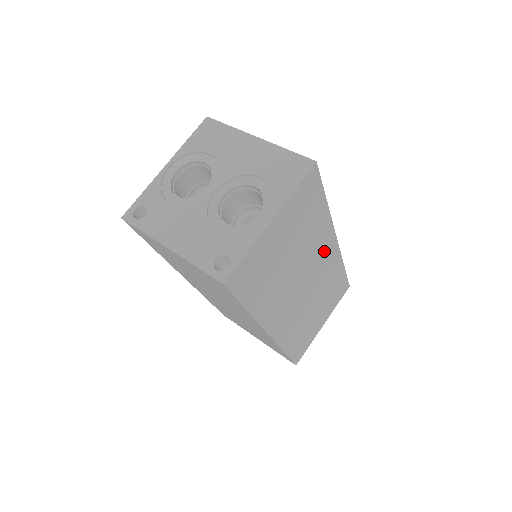
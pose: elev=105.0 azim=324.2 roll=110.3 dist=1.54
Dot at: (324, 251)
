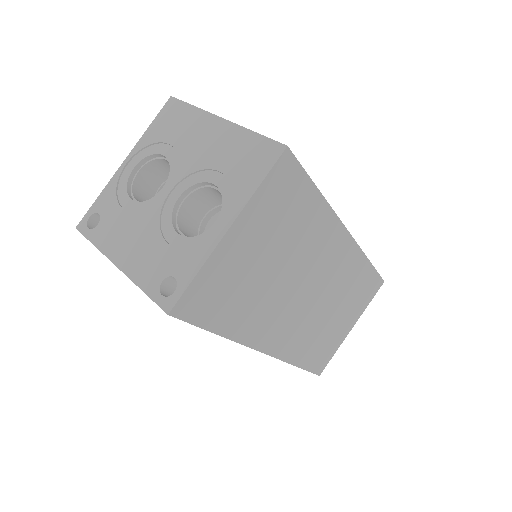
Dot at: (331, 250)
